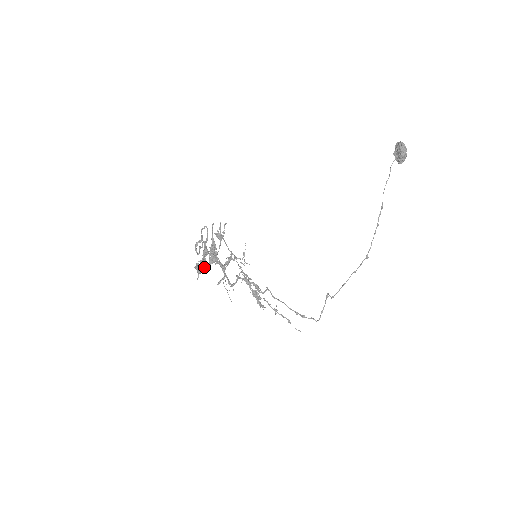
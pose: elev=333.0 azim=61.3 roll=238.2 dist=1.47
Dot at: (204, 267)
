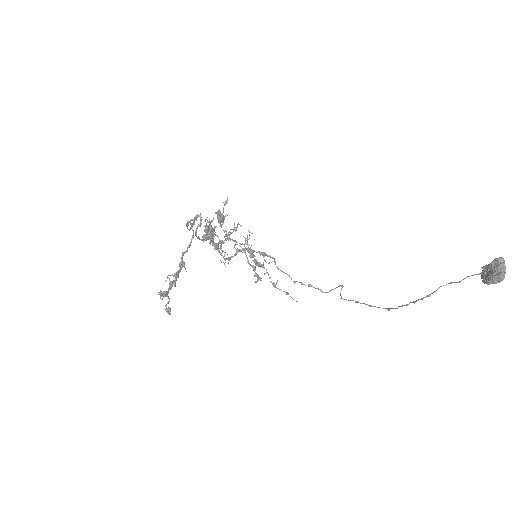
Dot at: (174, 285)
